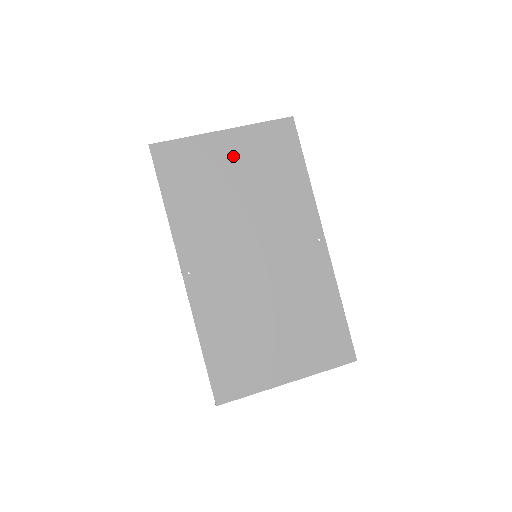
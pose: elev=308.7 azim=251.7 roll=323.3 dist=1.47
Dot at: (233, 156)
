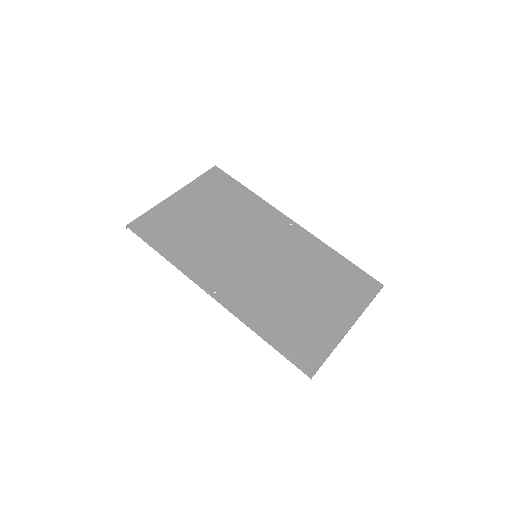
Dot at: (192, 205)
